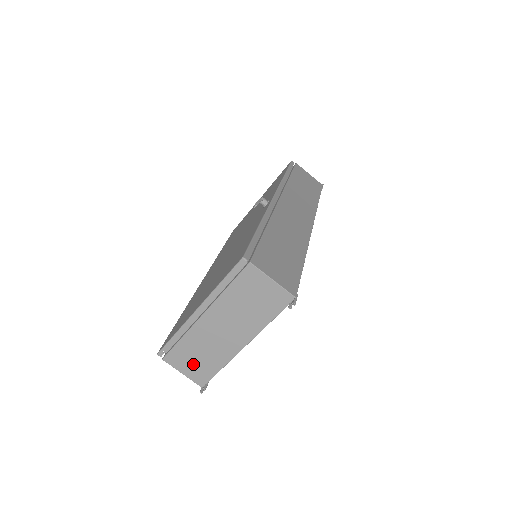
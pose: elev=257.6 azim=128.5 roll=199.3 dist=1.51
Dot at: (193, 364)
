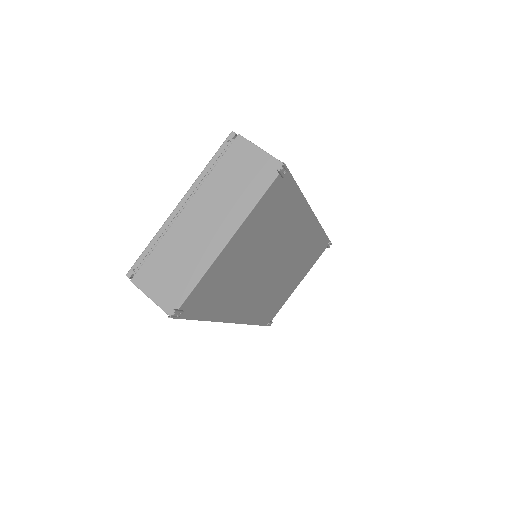
Dot at: (165, 281)
